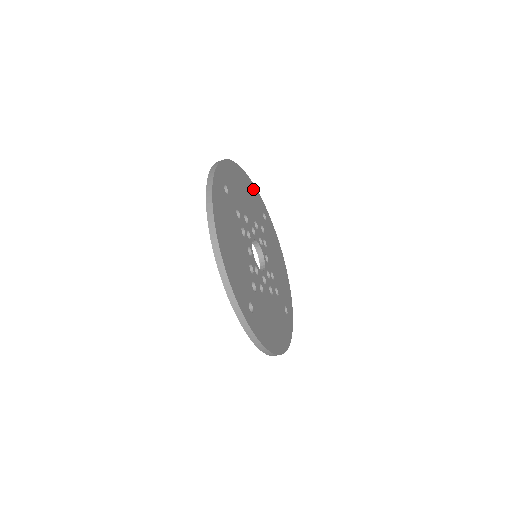
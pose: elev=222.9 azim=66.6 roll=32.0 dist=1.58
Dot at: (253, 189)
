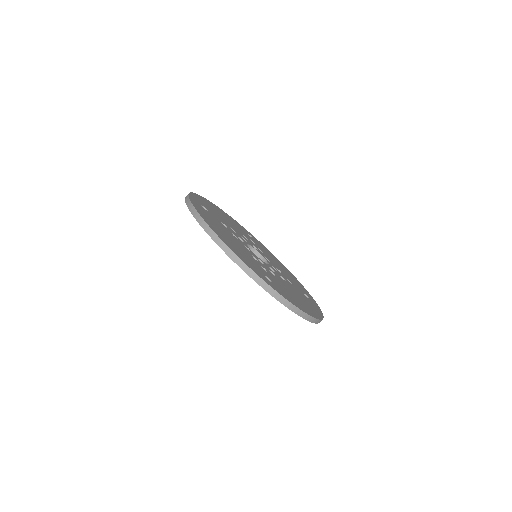
Dot at: (230, 218)
